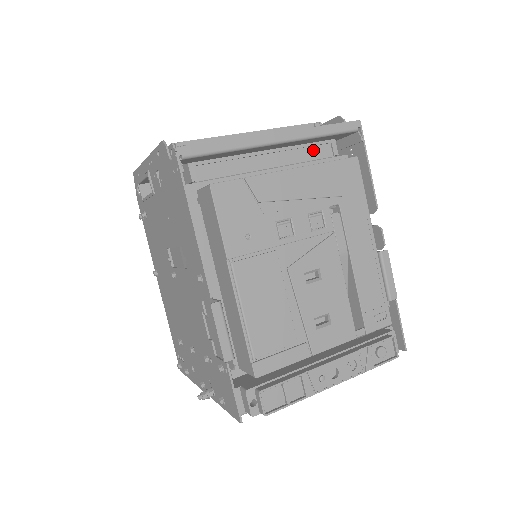
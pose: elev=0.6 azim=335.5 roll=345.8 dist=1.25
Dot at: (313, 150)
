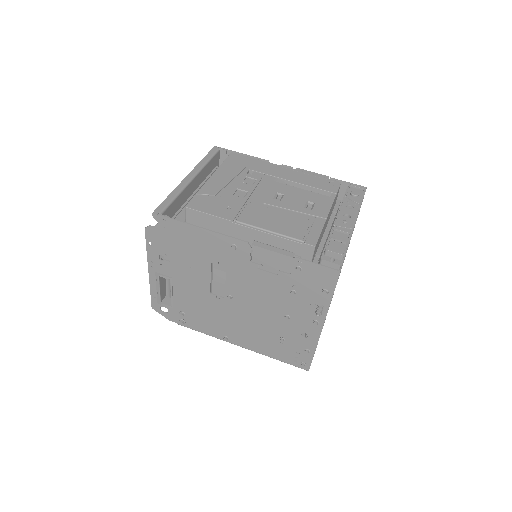
Dot at: occluded
